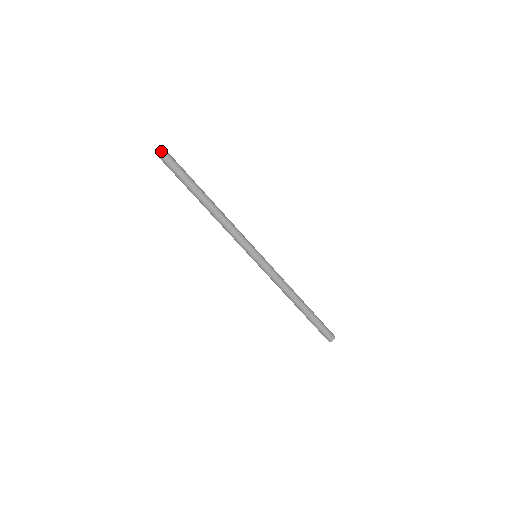
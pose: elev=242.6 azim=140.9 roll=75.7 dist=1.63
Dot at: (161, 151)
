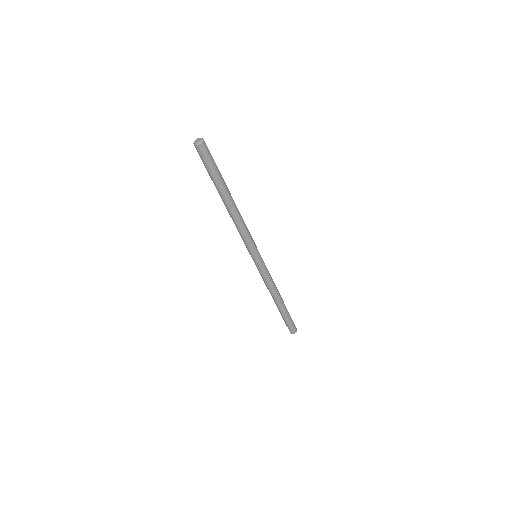
Dot at: (200, 144)
